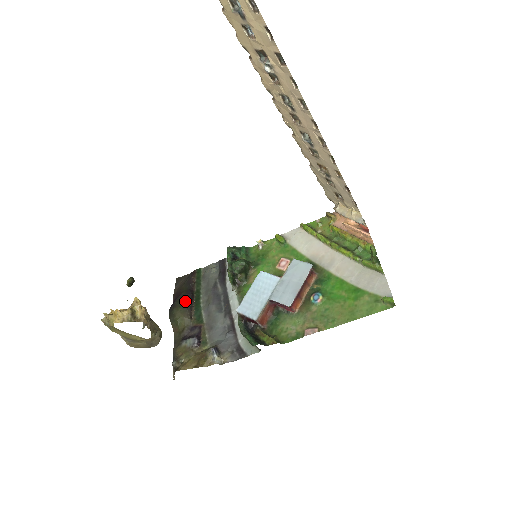
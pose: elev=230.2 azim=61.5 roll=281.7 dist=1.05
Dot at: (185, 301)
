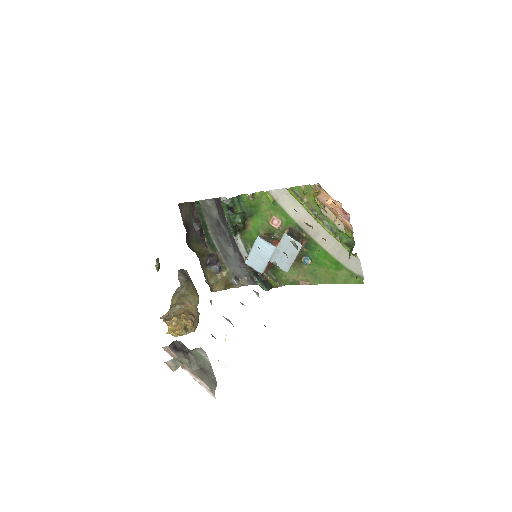
Dot at: (197, 237)
